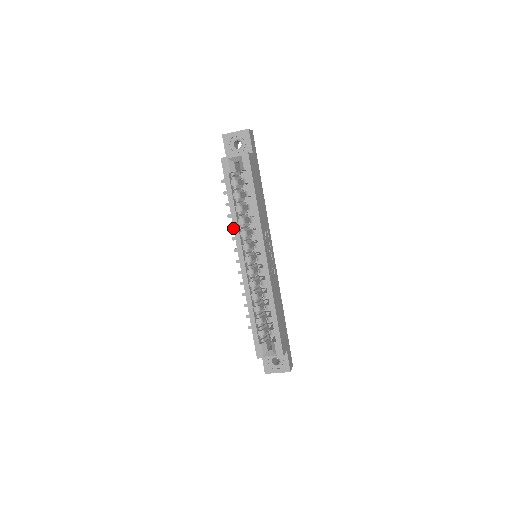
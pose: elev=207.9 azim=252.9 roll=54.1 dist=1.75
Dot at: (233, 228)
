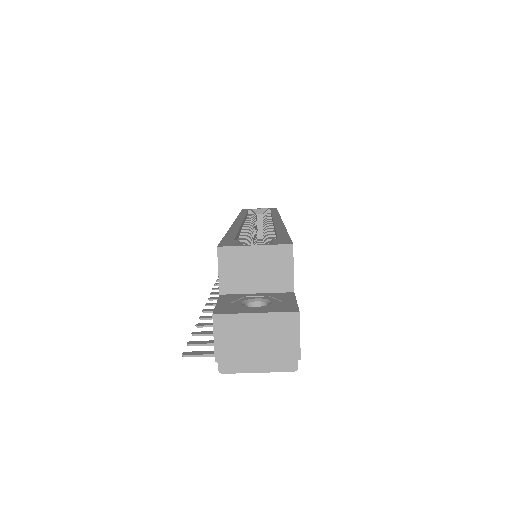
Dot at: (237, 216)
